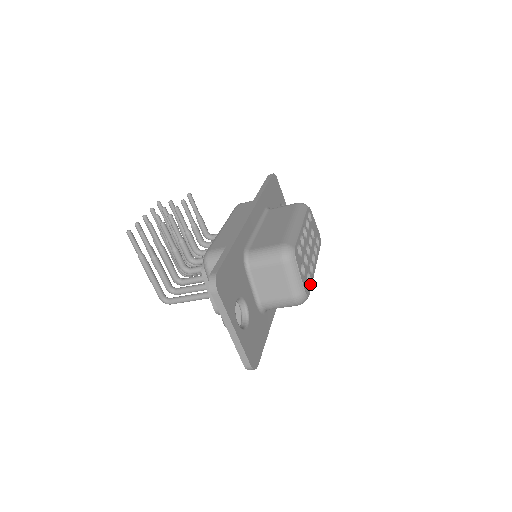
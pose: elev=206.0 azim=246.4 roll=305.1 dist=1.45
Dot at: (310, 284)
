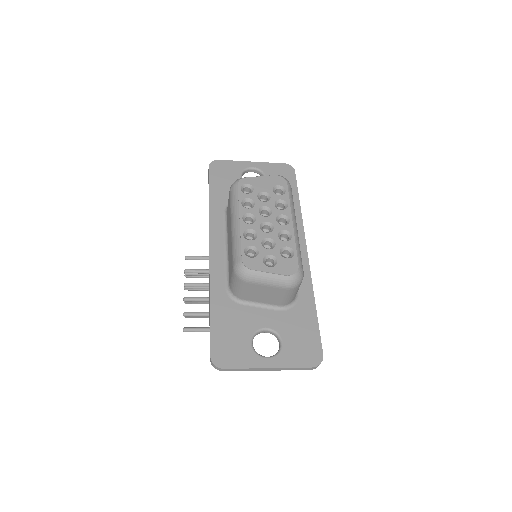
Dot at: (293, 254)
